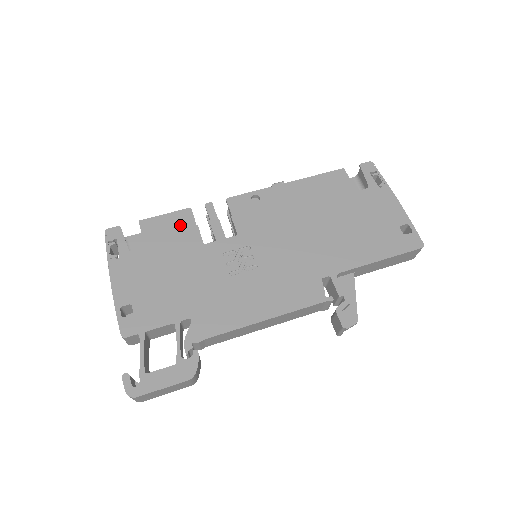
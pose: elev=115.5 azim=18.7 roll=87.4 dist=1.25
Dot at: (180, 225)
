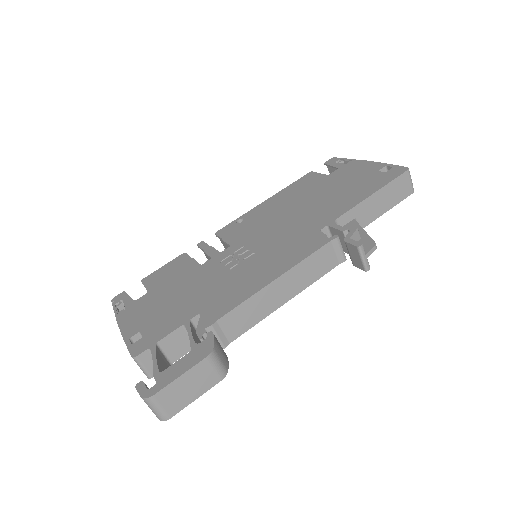
Dot at: (177, 265)
